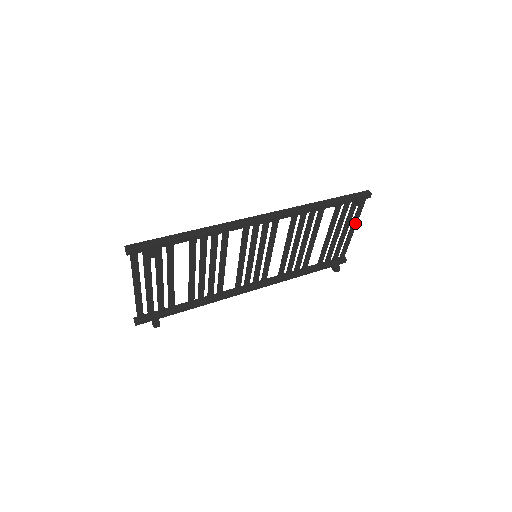
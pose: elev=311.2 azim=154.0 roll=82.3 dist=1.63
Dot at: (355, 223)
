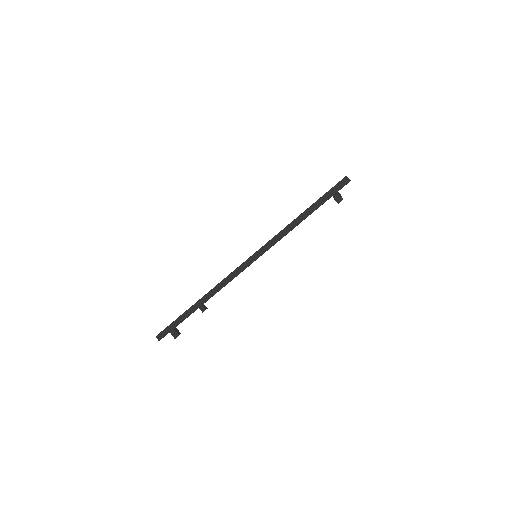
Dot at: occluded
